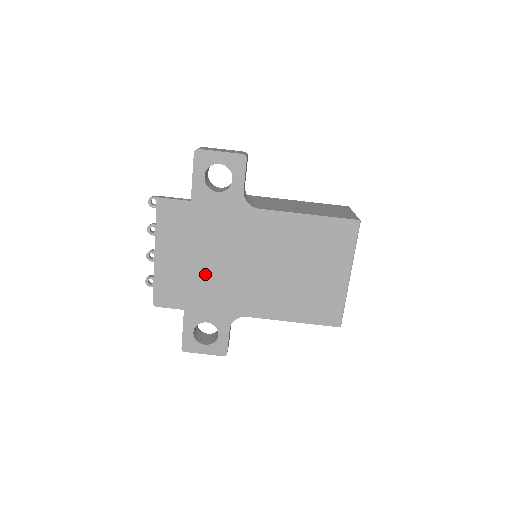
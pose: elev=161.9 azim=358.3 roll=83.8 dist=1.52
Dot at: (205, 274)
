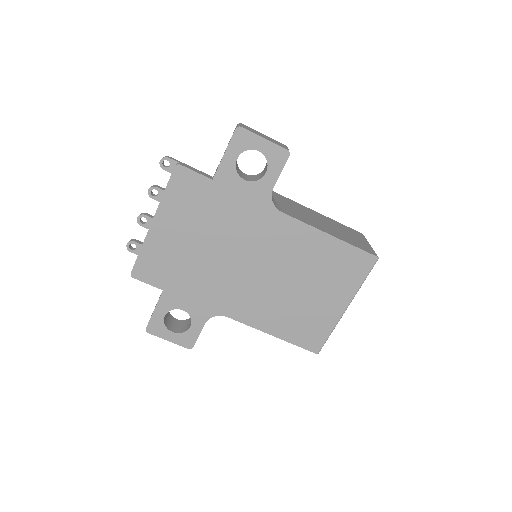
Dot at: (200, 261)
